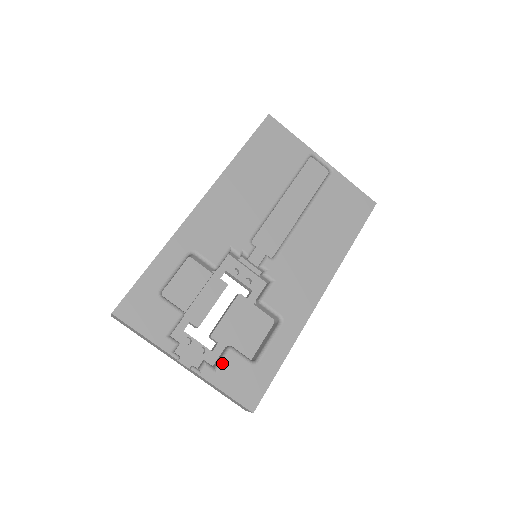
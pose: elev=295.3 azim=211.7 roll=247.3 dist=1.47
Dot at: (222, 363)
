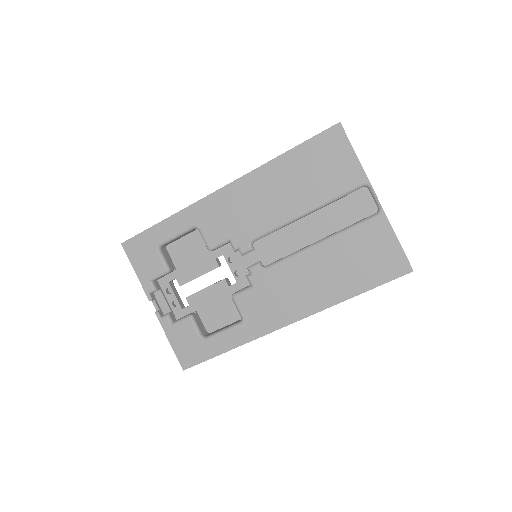
Dot at: (178, 323)
